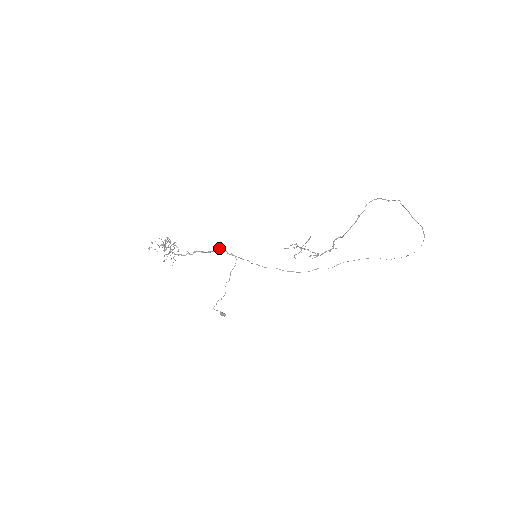
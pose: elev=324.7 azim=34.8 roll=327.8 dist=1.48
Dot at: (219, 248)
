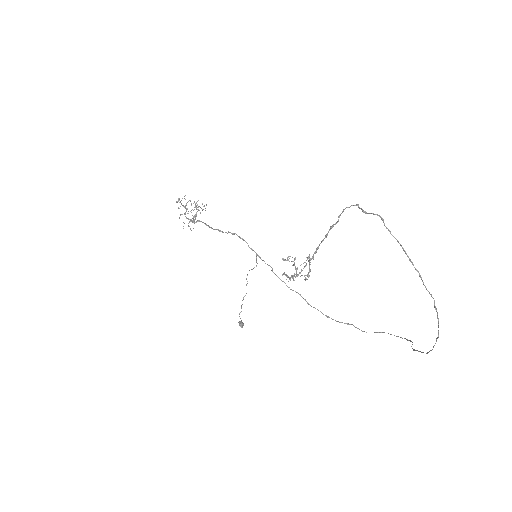
Dot at: occluded
